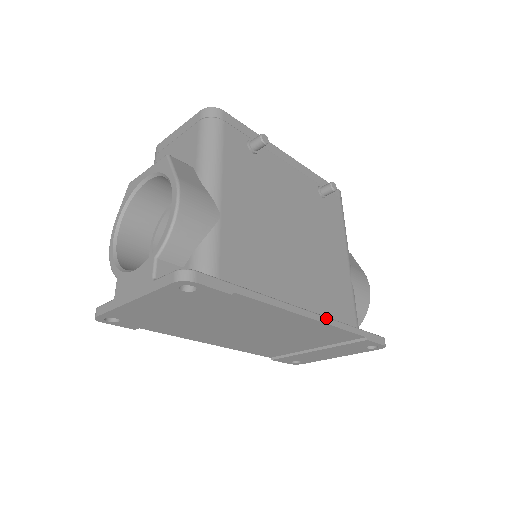
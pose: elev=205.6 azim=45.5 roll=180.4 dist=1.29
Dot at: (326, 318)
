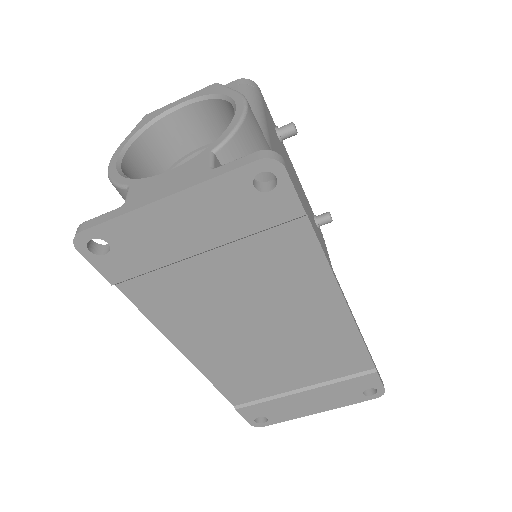
Dot at: (354, 319)
